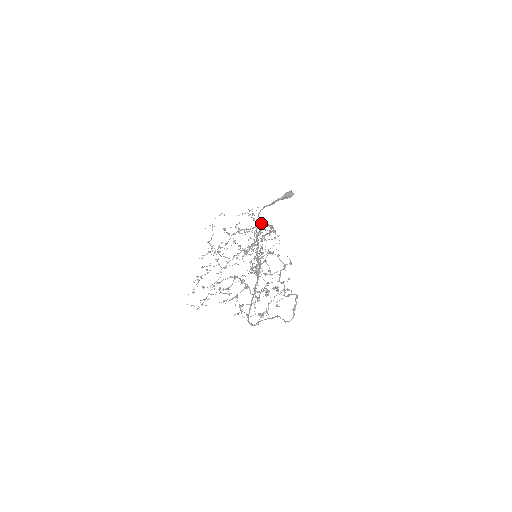
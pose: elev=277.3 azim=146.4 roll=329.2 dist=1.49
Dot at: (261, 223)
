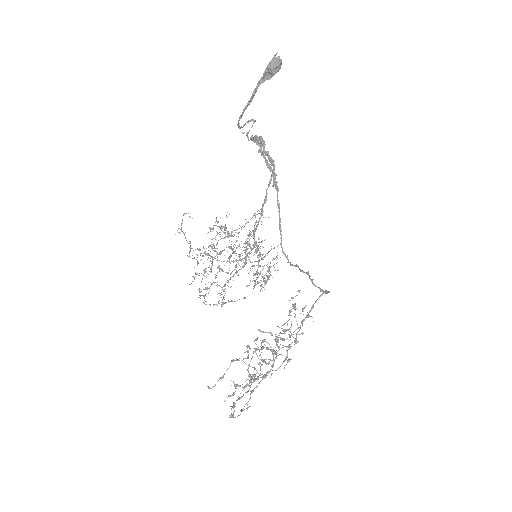
Dot at: (249, 121)
